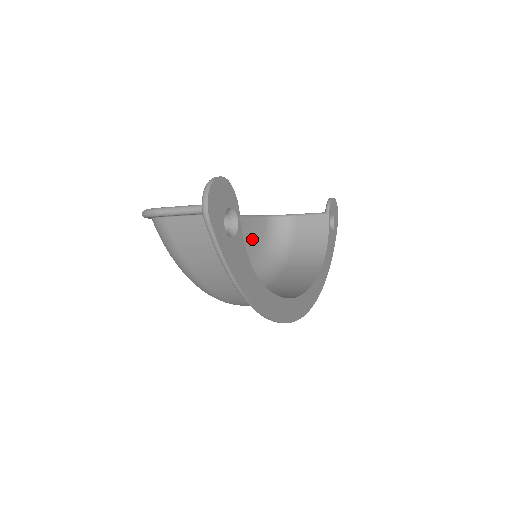
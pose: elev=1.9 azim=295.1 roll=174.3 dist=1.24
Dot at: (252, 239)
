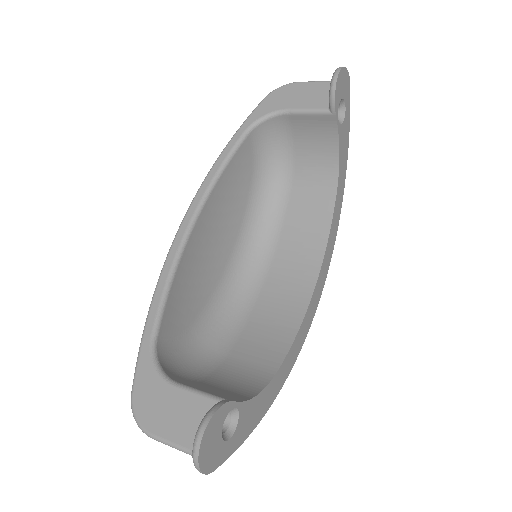
Dot at: (240, 180)
